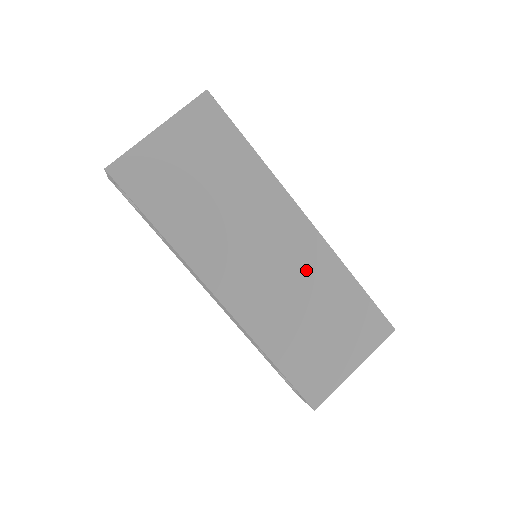
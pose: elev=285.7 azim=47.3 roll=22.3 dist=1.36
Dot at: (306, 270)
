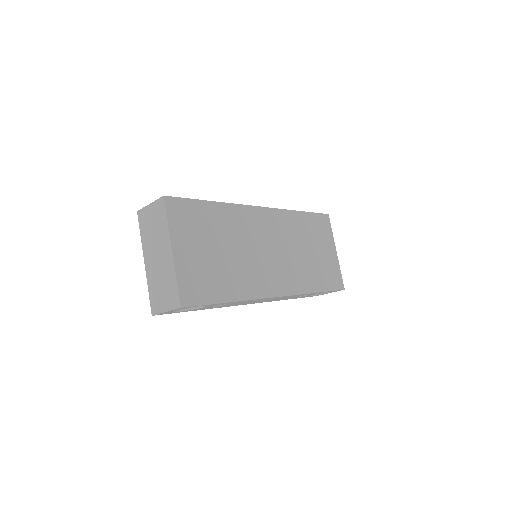
Dot at: (286, 233)
